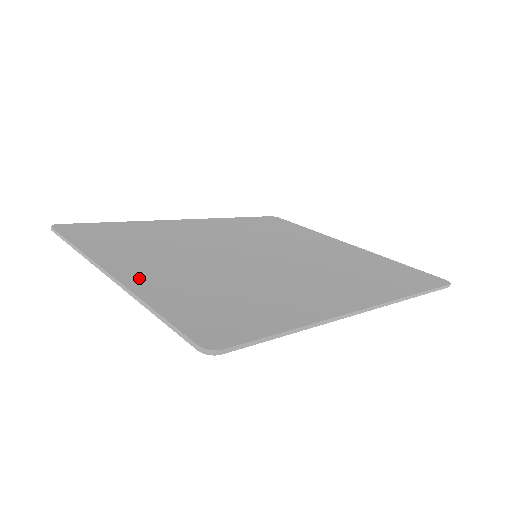
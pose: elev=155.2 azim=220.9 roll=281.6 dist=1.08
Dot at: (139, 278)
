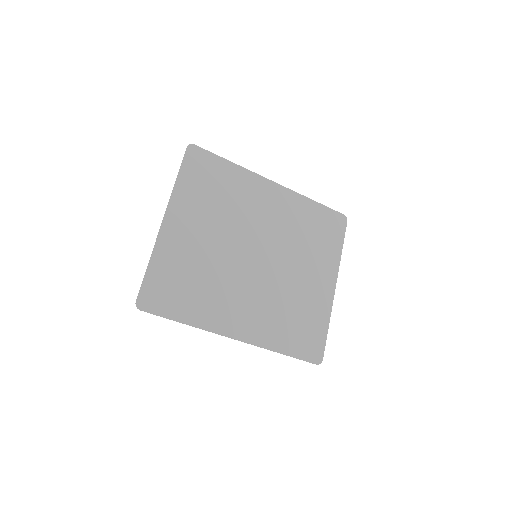
Dot at: (170, 236)
